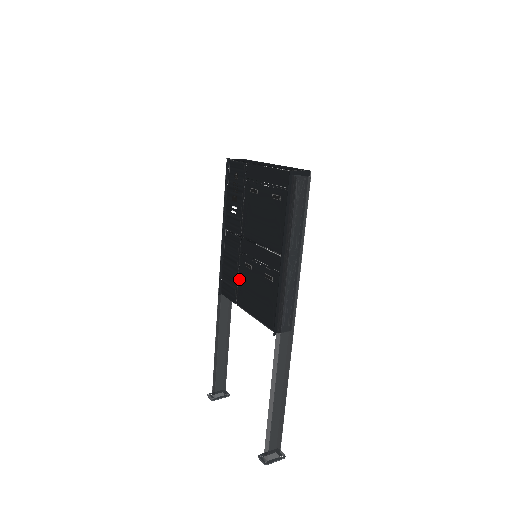
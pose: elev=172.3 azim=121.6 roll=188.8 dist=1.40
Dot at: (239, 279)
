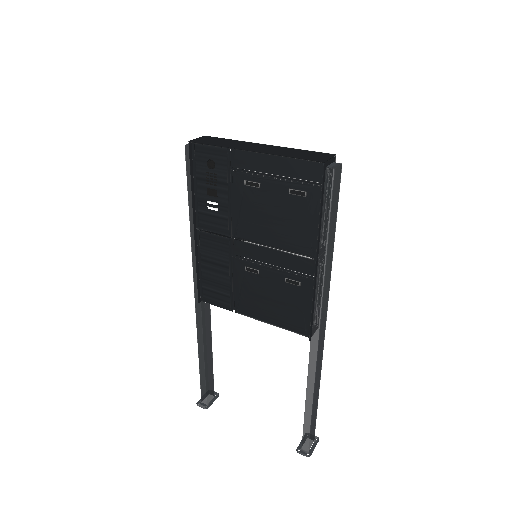
Dot at: (235, 285)
